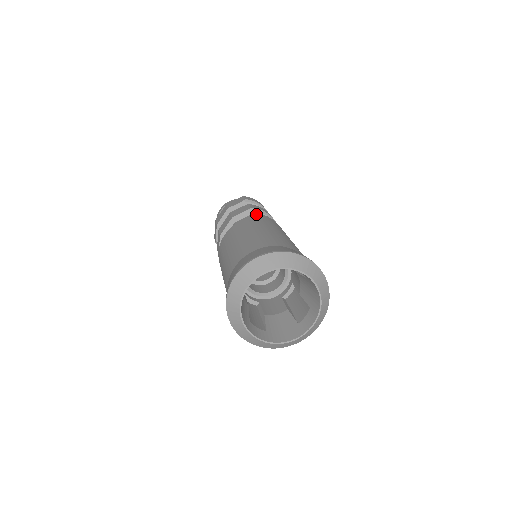
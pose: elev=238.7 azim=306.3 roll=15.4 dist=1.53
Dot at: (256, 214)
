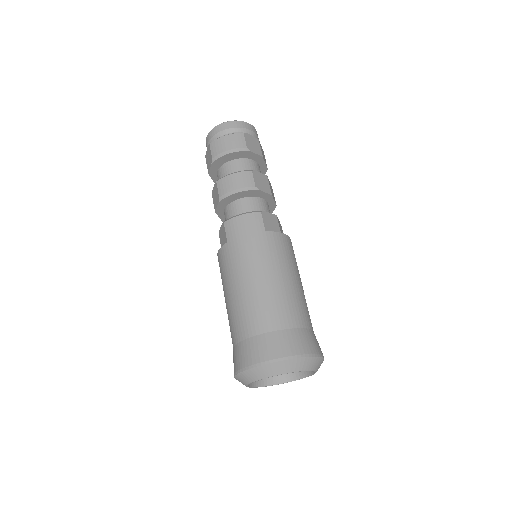
Dot at: (224, 226)
